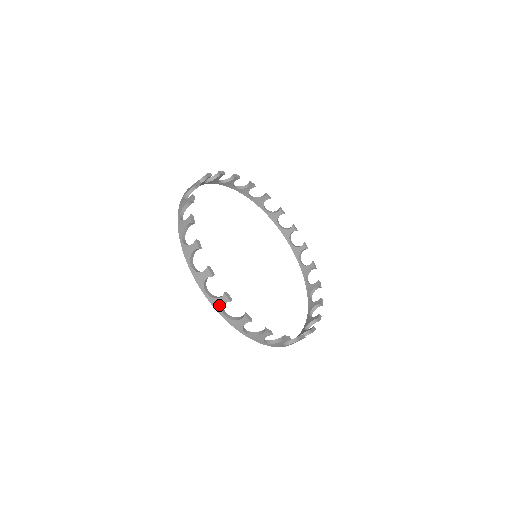
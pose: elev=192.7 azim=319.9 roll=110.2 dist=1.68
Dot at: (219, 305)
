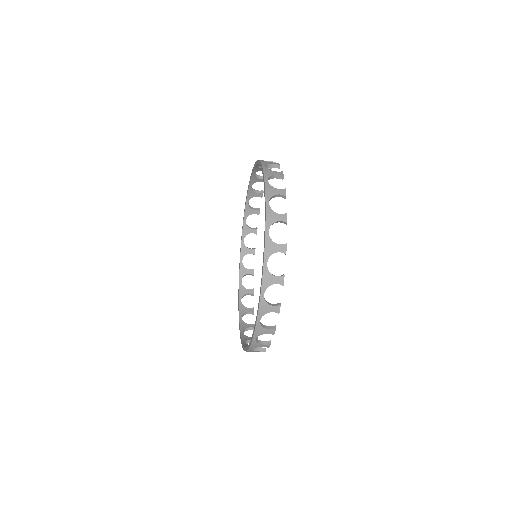
Dot at: (265, 310)
